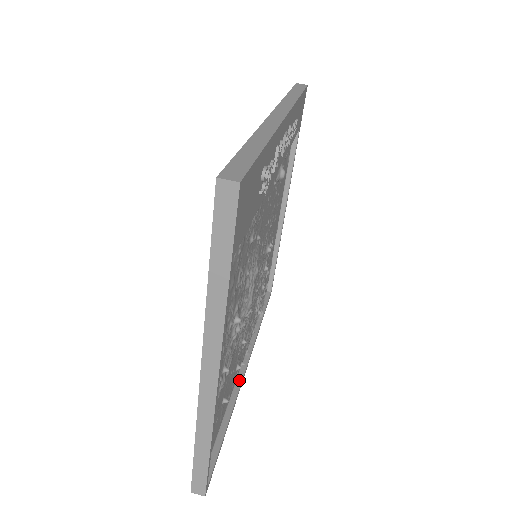
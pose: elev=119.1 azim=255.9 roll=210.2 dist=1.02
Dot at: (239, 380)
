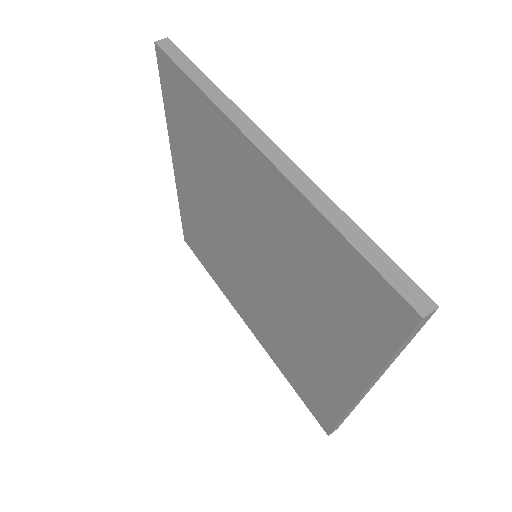
Dot at: occluded
